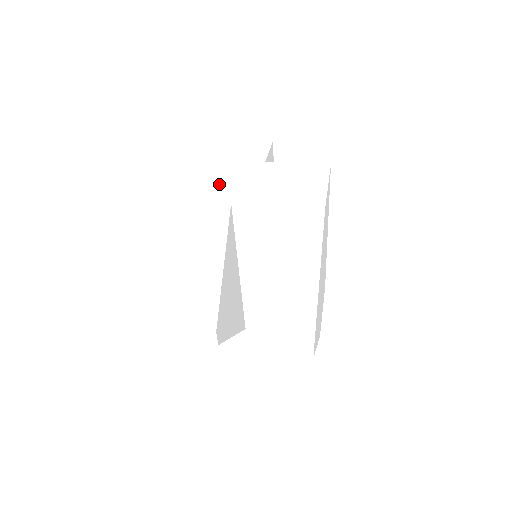
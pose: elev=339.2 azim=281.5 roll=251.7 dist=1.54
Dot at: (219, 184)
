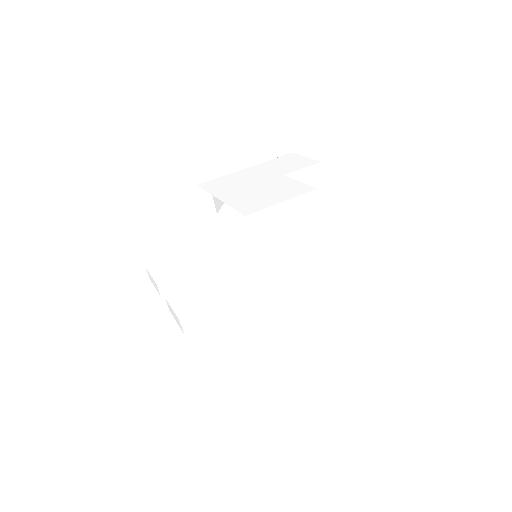
Dot at: (231, 182)
